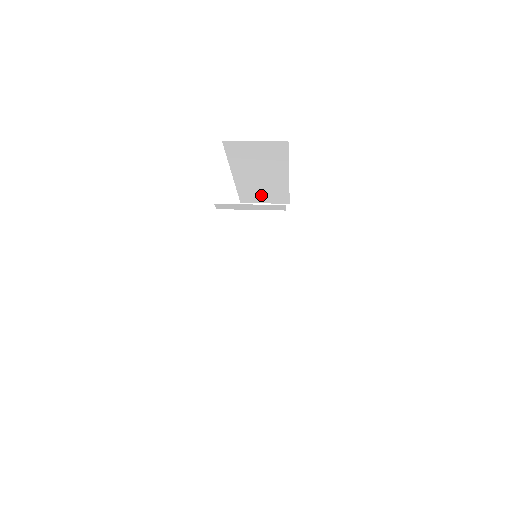
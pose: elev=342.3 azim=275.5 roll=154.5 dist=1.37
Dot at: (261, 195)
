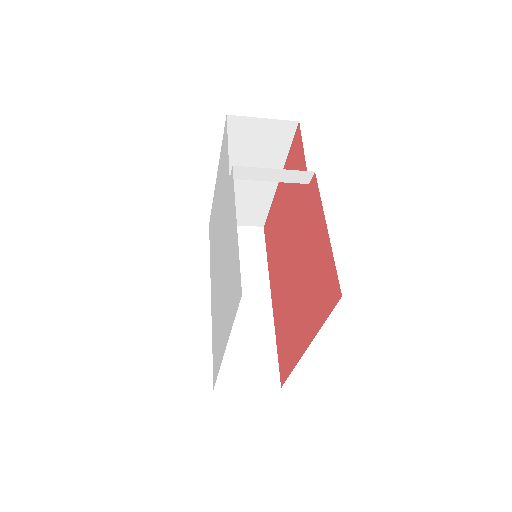
Dot at: (237, 211)
